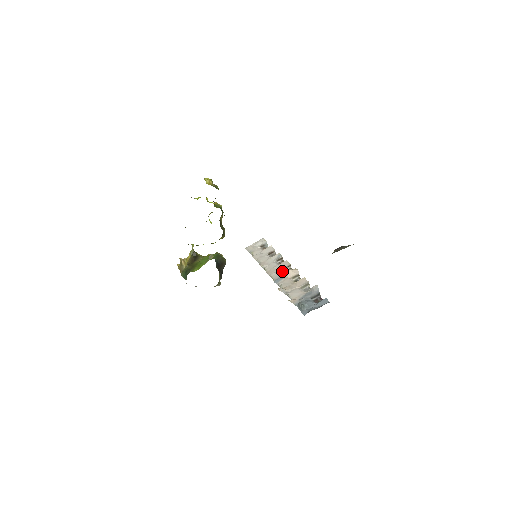
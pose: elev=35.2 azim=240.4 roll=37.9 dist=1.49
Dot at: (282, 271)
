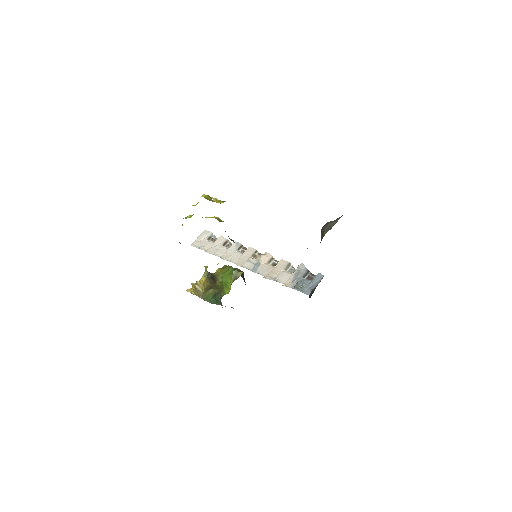
Dot at: (253, 259)
